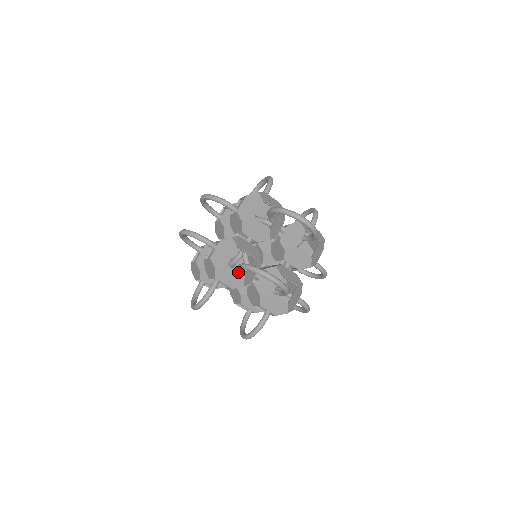
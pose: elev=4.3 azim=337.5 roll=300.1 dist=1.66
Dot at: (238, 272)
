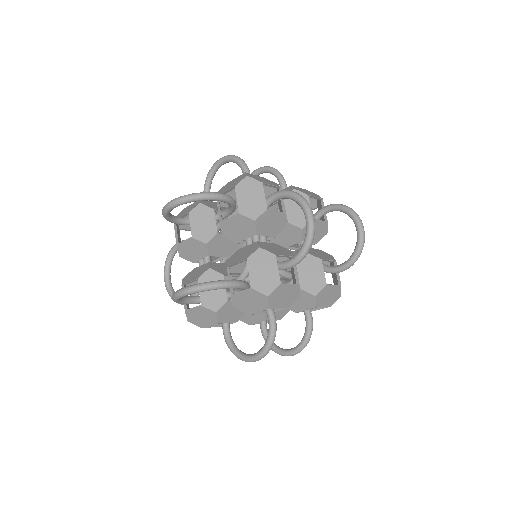
Dot at: (265, 199)
